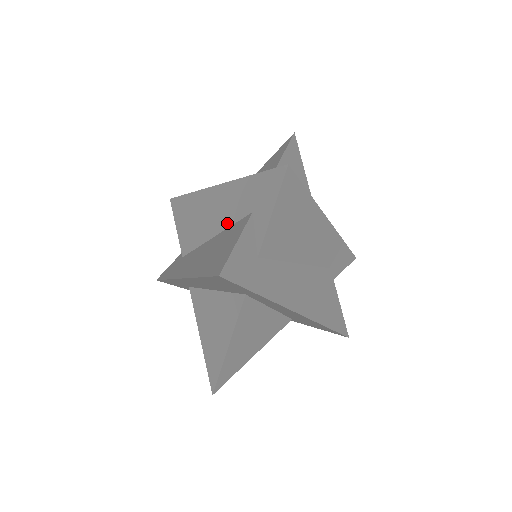
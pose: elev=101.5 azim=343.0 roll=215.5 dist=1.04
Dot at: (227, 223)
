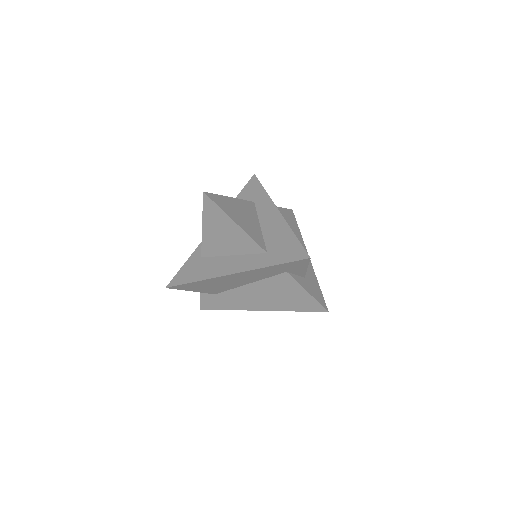
Dot at: (261, 279)
